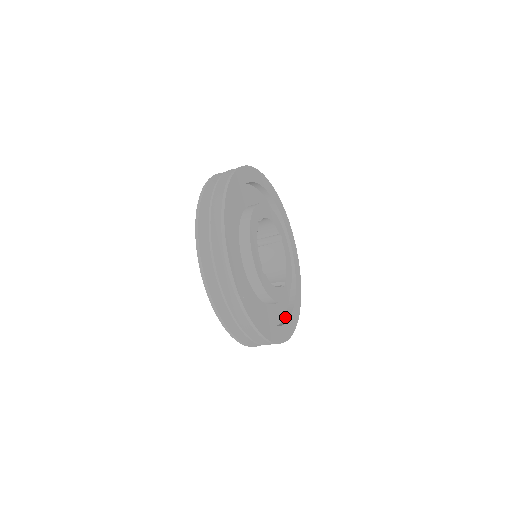
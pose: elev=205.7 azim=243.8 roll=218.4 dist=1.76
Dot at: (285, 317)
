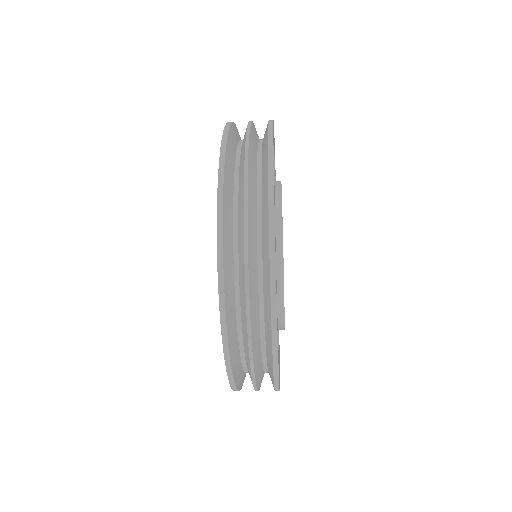
Dot at: occluded
